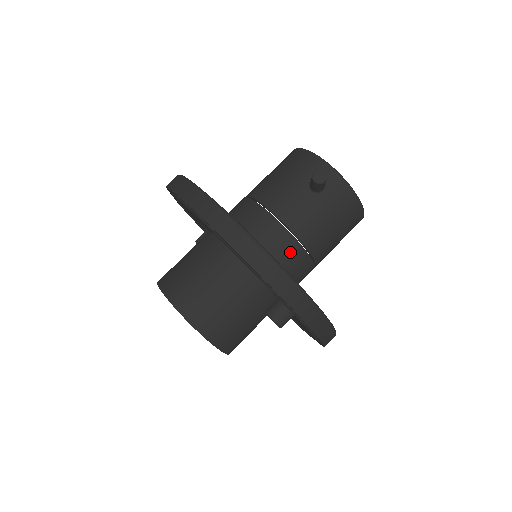
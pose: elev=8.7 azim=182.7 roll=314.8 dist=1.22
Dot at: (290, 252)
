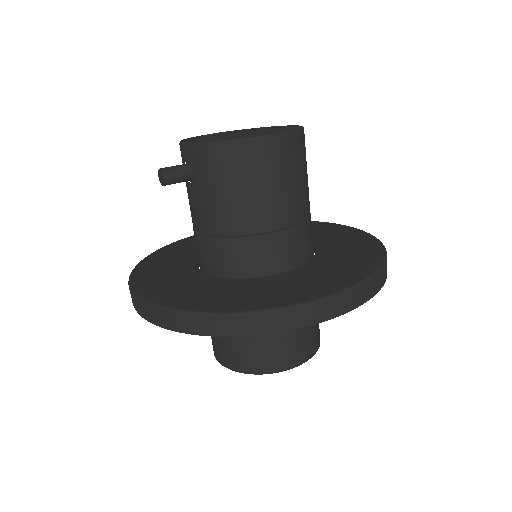
Dot at: (222, 252)
